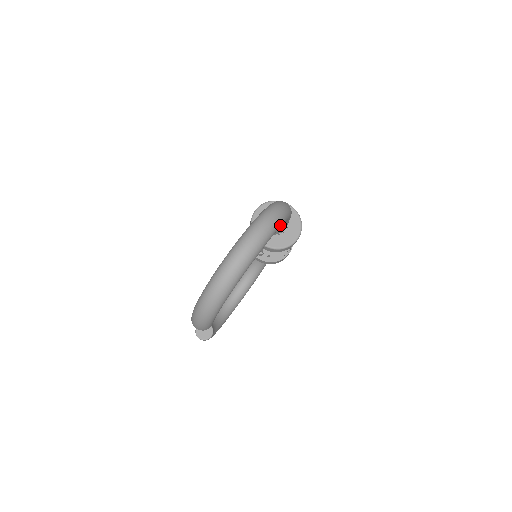
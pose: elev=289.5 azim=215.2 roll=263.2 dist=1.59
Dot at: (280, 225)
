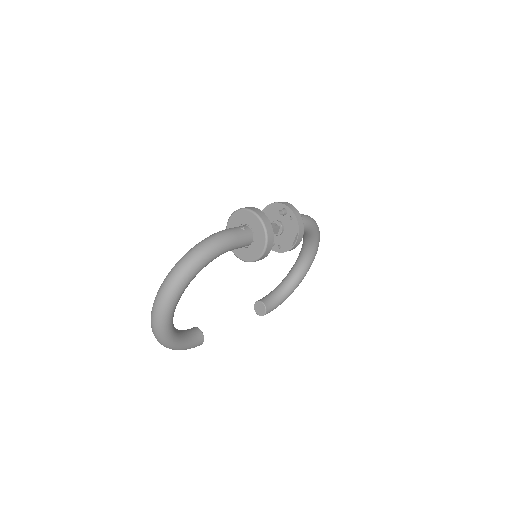
Dot at: (186, 281)
